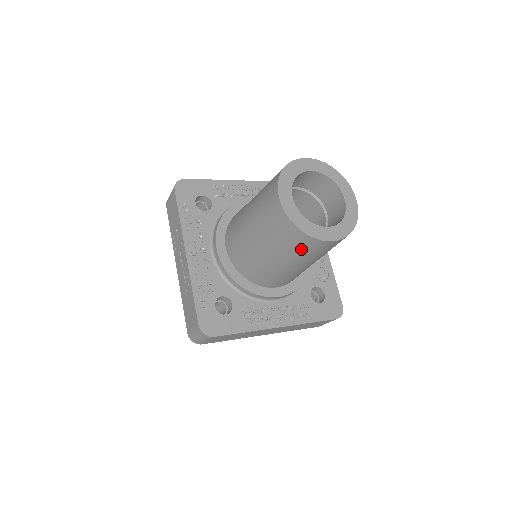
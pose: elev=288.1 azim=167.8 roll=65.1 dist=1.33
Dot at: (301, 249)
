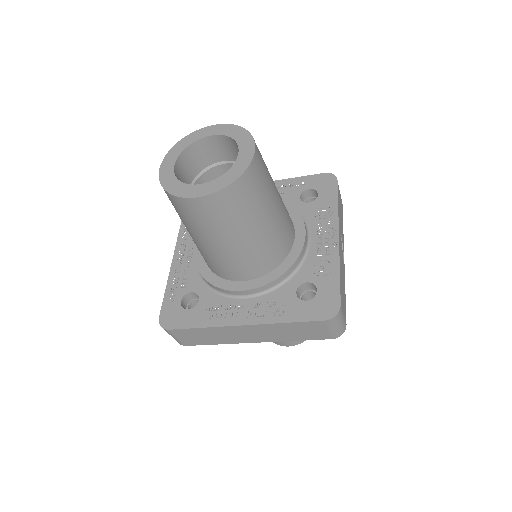
Dot at: (189, 216)
